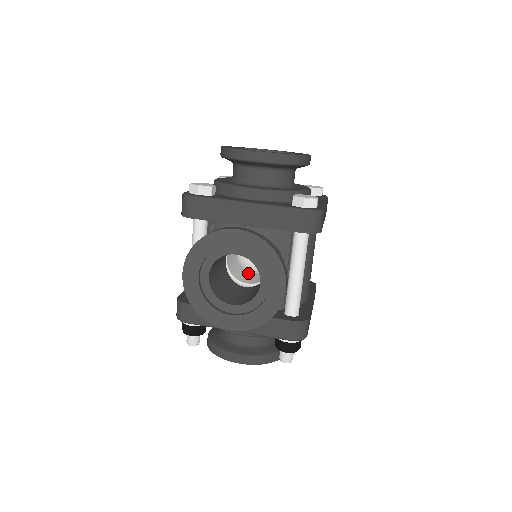
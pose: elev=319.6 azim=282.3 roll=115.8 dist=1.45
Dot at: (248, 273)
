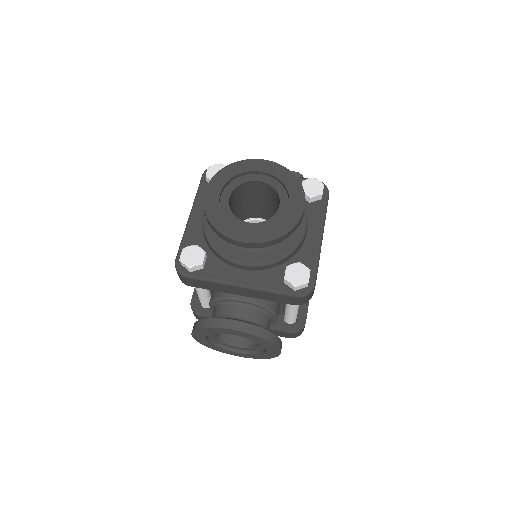
Dot at: occluded
